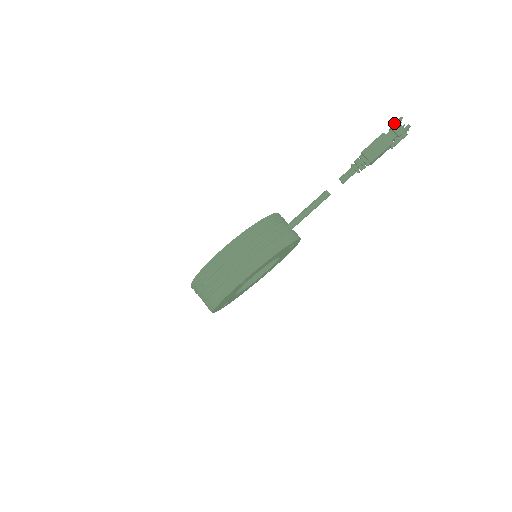
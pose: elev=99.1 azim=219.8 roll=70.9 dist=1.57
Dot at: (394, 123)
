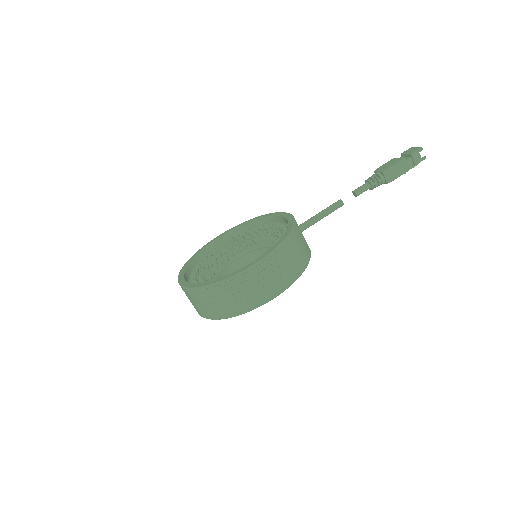
Dot at: (415, 152)
